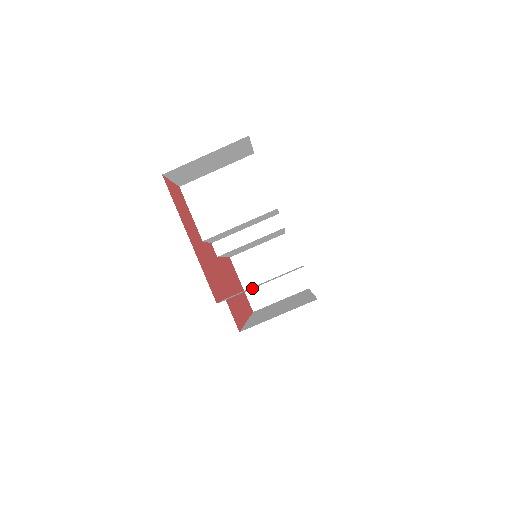
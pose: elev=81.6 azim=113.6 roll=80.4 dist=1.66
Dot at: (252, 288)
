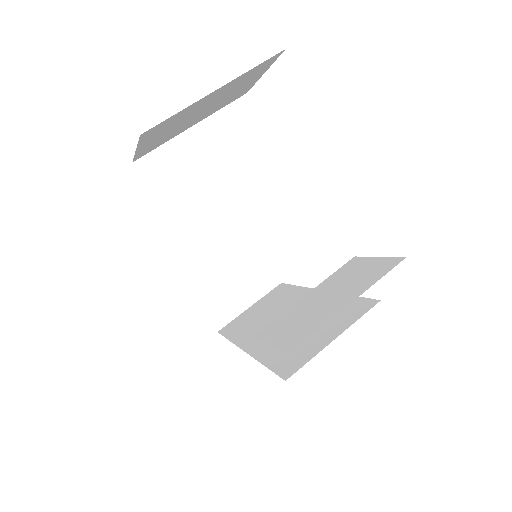
Dot at: (337, 312)
